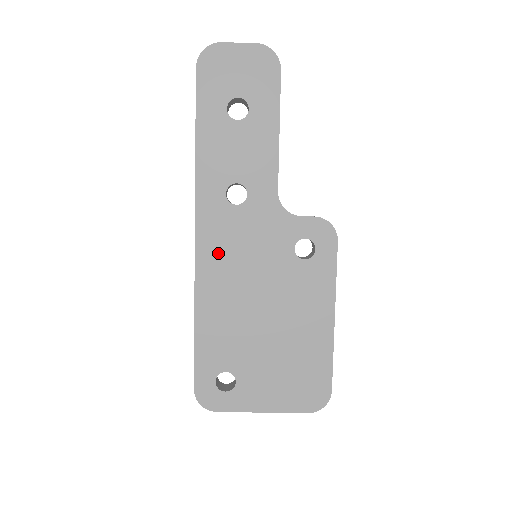
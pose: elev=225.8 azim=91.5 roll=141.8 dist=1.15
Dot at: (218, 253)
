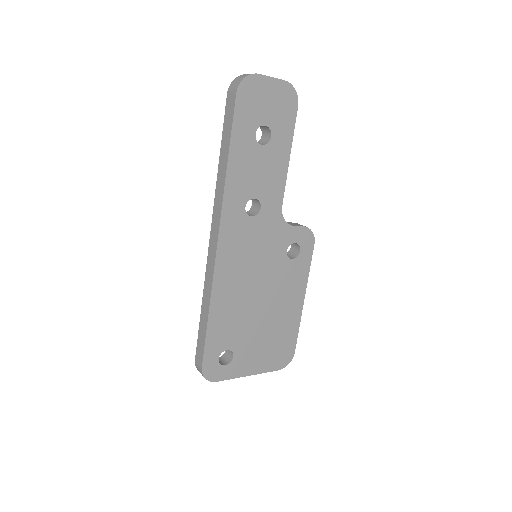
Dot at: (233, 256)
